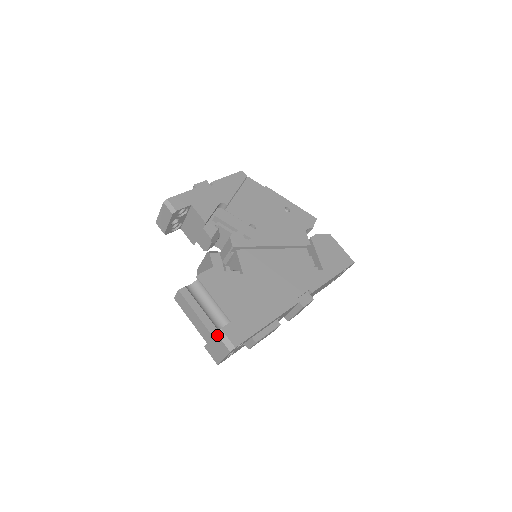
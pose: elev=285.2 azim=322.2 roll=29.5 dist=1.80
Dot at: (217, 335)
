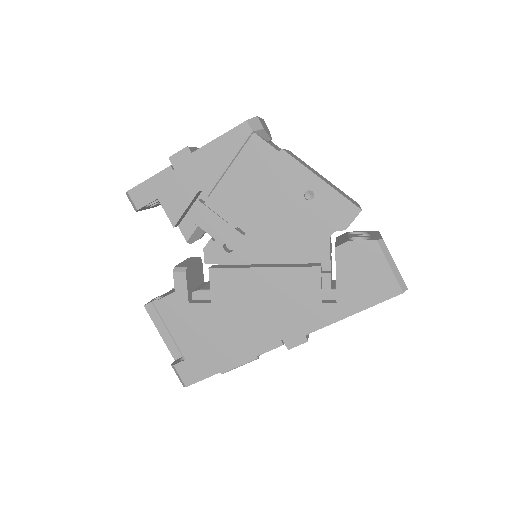
Dot at: (172, 367)
